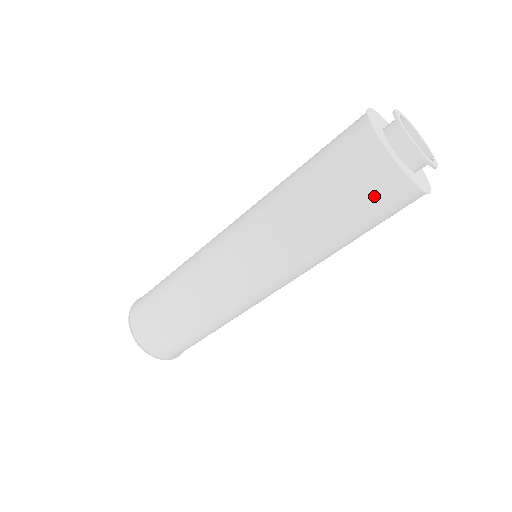
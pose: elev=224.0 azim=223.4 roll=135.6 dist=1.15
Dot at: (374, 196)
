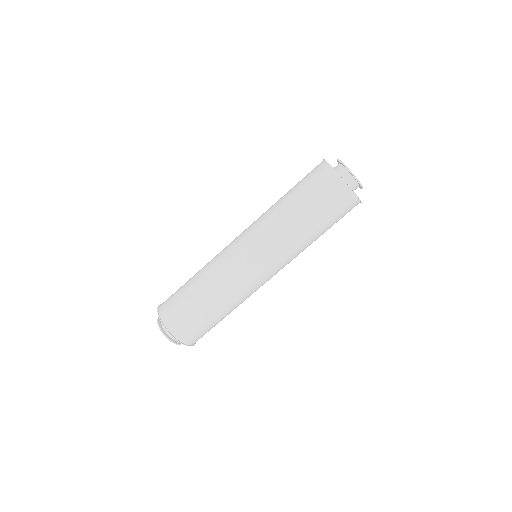
Dot at: (323, 188)
